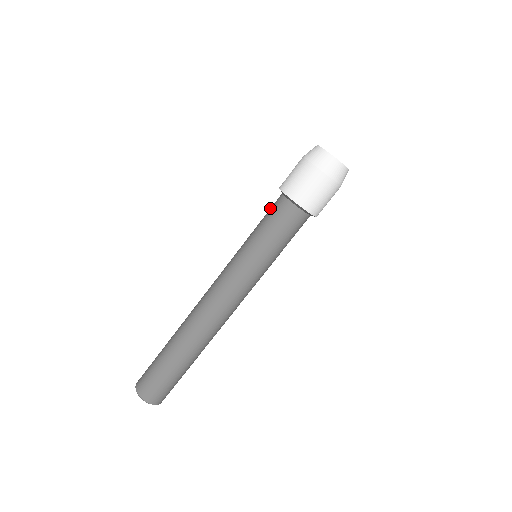
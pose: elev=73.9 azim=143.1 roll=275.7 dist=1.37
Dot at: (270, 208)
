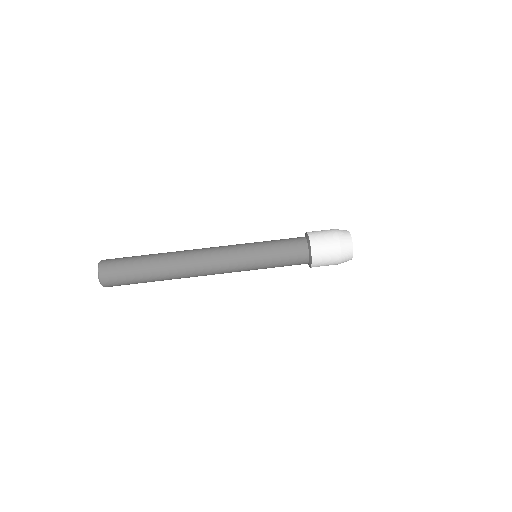
Dot at: (292, 240)
